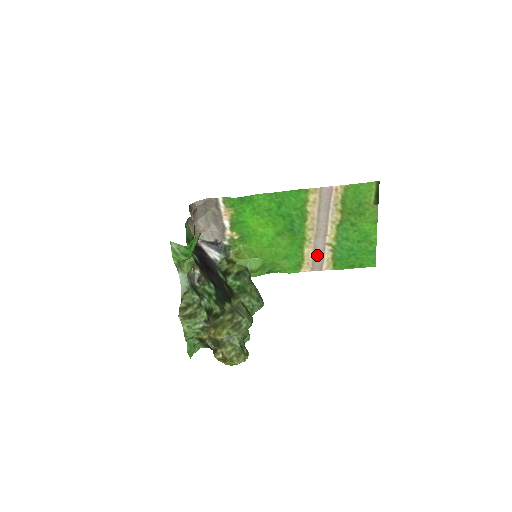
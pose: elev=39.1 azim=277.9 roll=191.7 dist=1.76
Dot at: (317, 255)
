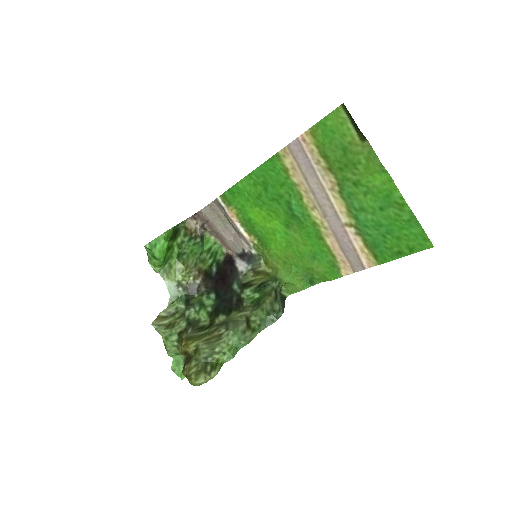
Dot at: (344, 245)
